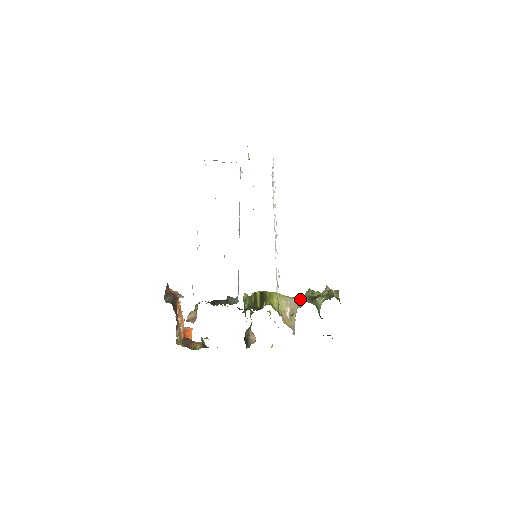
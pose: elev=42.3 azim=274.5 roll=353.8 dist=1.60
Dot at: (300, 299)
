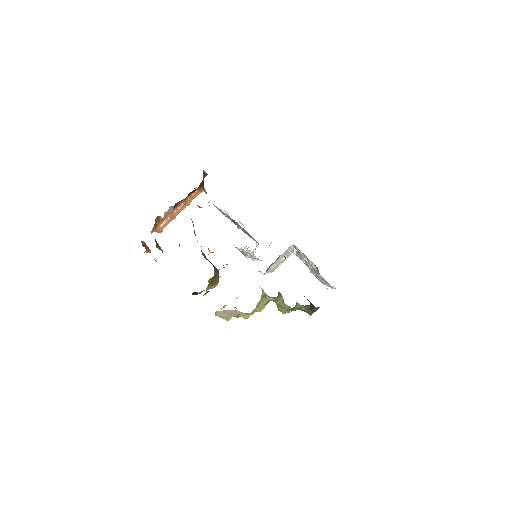
Dot at: occluded
